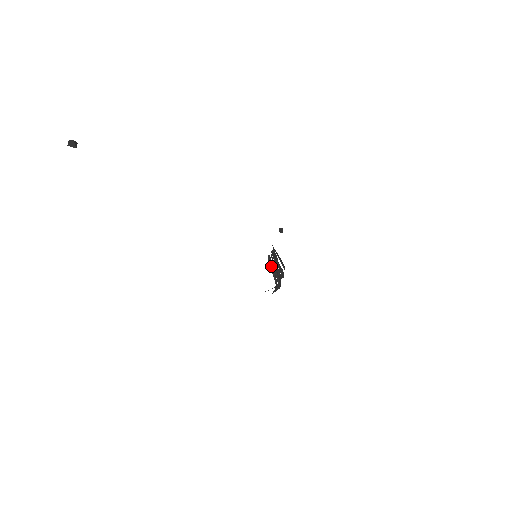
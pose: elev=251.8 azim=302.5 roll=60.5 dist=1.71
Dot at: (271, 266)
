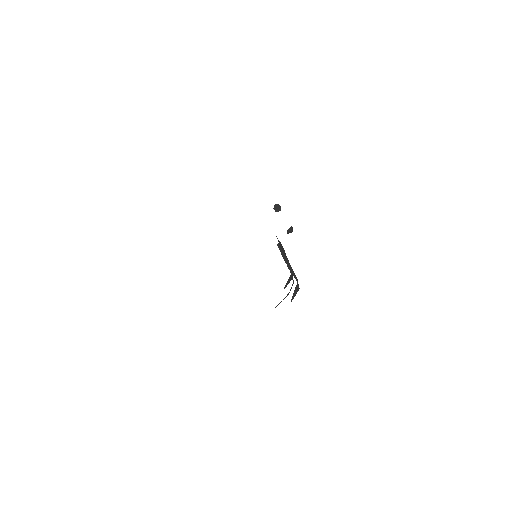
Dot at: (285, 258)
